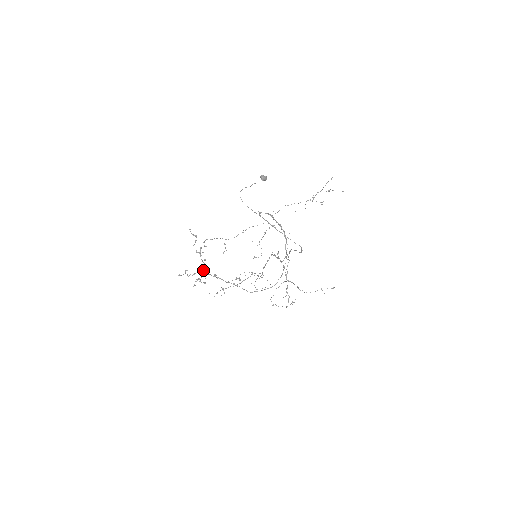
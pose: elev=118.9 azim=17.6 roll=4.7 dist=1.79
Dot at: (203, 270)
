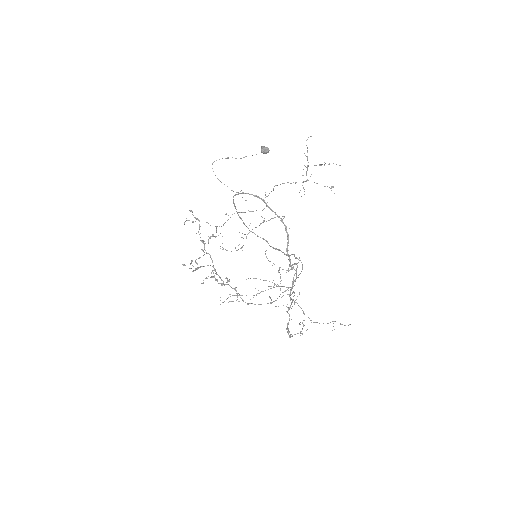
Dot at: occluded
